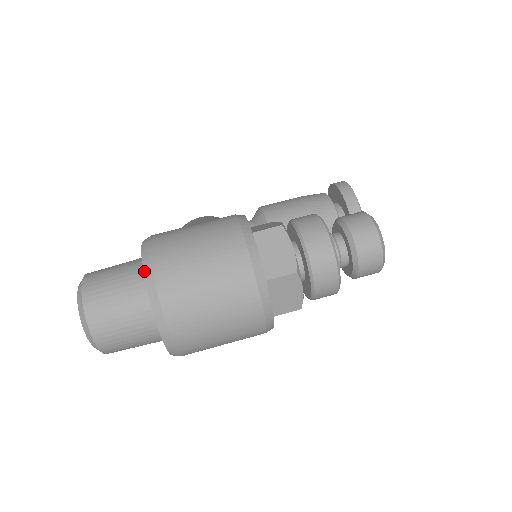
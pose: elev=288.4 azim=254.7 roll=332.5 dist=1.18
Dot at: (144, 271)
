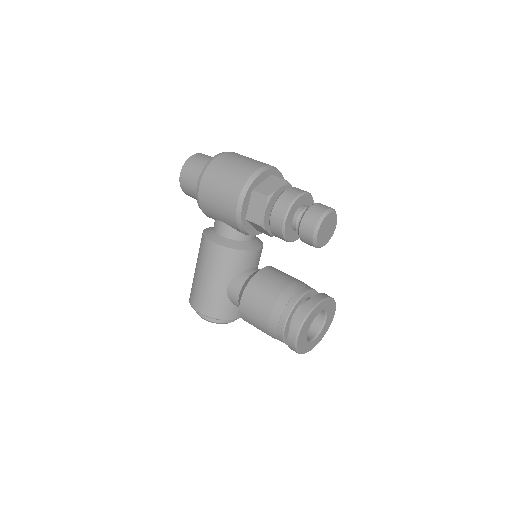
Dot at: occluded
